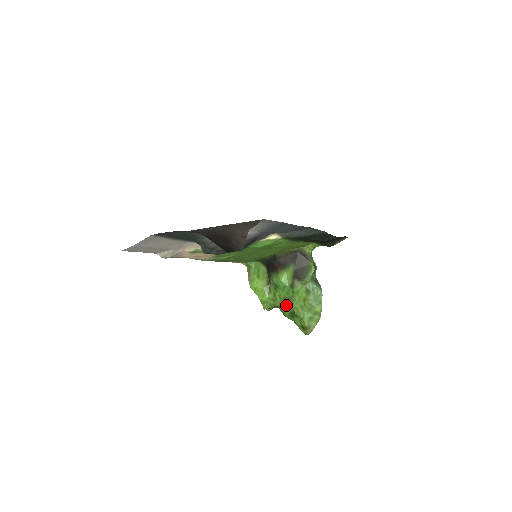
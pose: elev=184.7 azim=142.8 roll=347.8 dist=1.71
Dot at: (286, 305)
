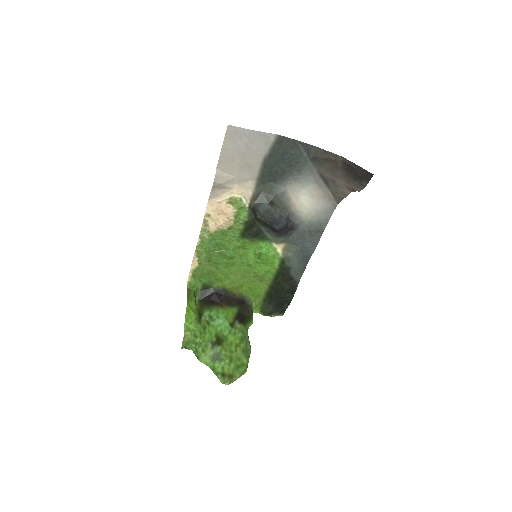
Dot at: (215, 342)
